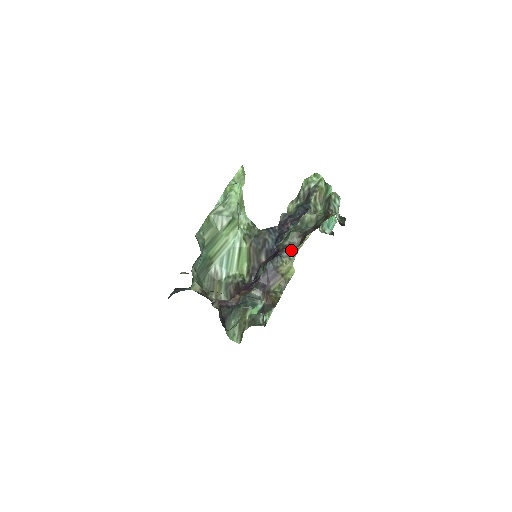
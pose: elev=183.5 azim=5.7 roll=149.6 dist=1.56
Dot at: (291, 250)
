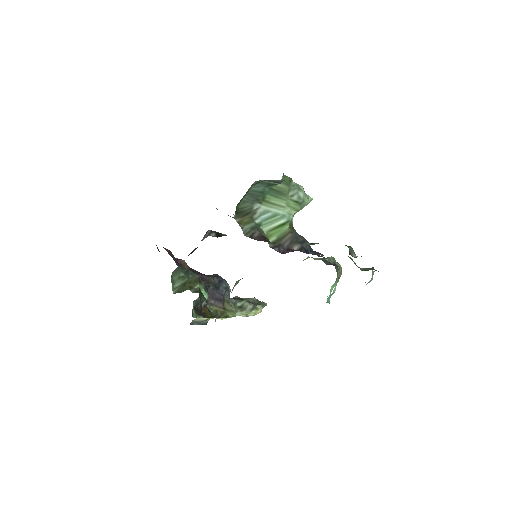
Dot at: (350, 253)
